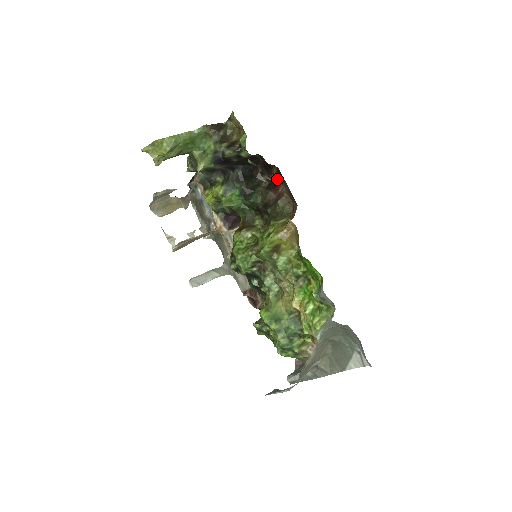
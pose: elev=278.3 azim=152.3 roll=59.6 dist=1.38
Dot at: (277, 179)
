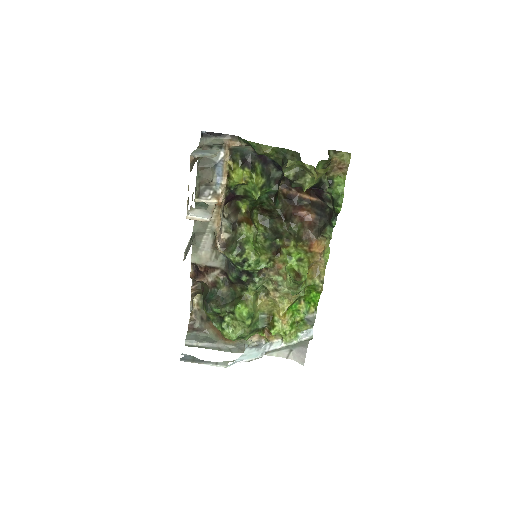
Dot at: (308, 204)
